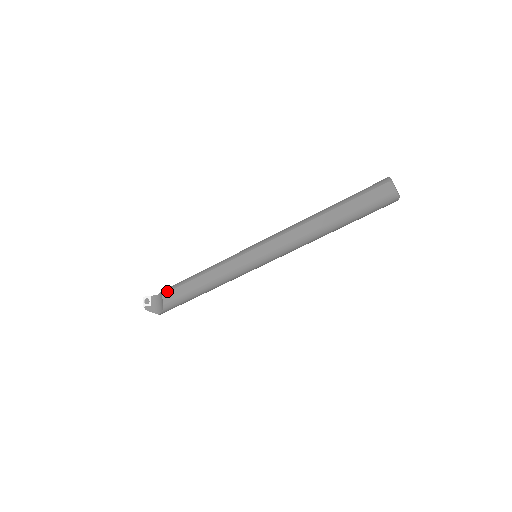
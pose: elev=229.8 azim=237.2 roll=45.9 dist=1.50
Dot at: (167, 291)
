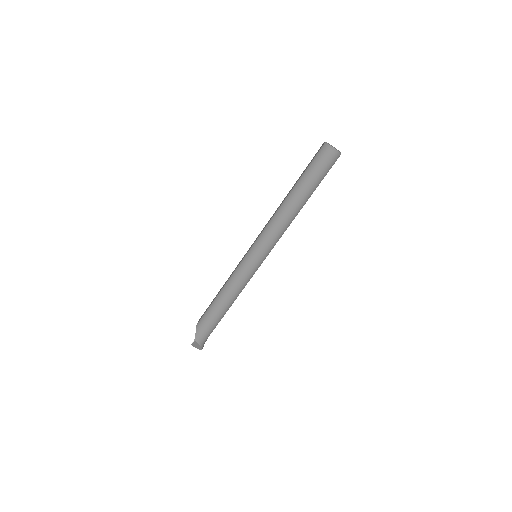
Dot at: occluded
